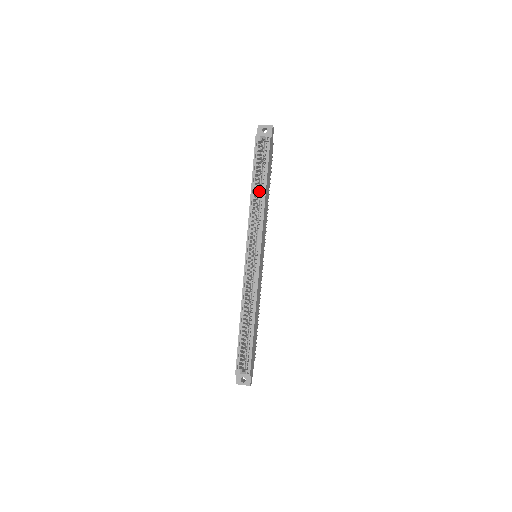
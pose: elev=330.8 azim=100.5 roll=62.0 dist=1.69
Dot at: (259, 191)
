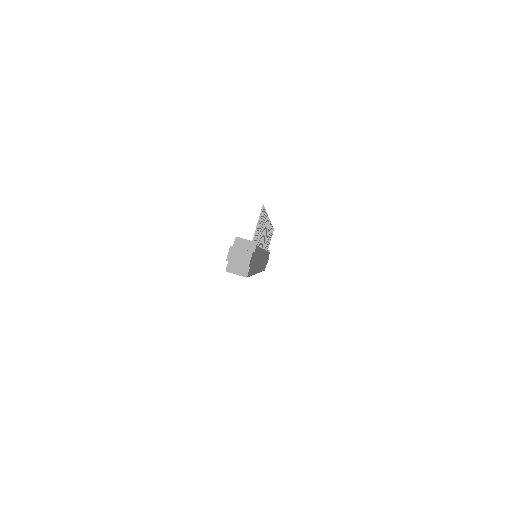
Dot at: occluded
